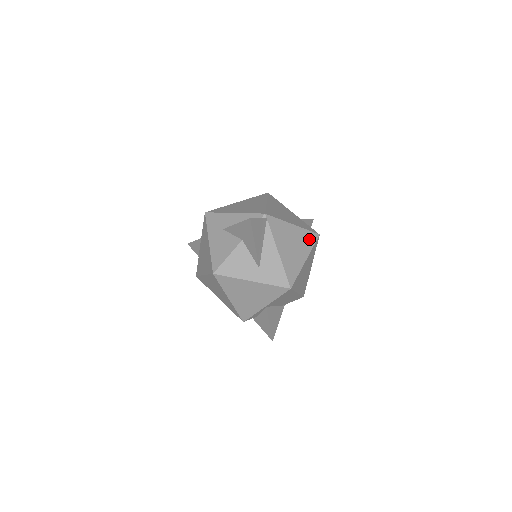
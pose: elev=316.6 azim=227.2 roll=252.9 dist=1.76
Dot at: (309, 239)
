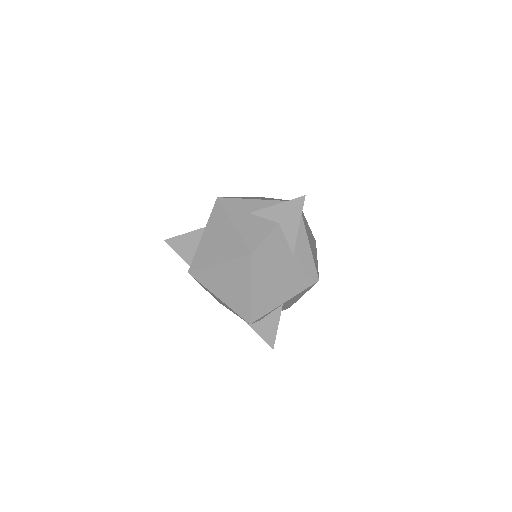
Dot at: (314, 241)
